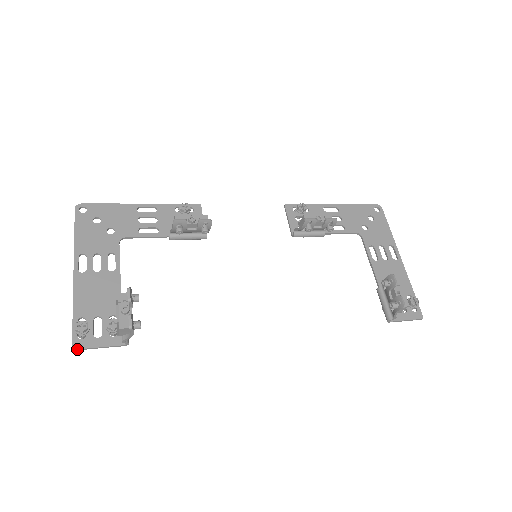
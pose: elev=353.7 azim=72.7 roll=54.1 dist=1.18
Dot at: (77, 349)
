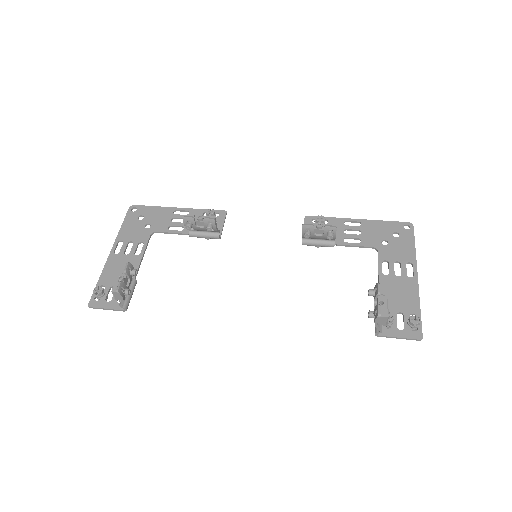
Dot at: (91, 307)
